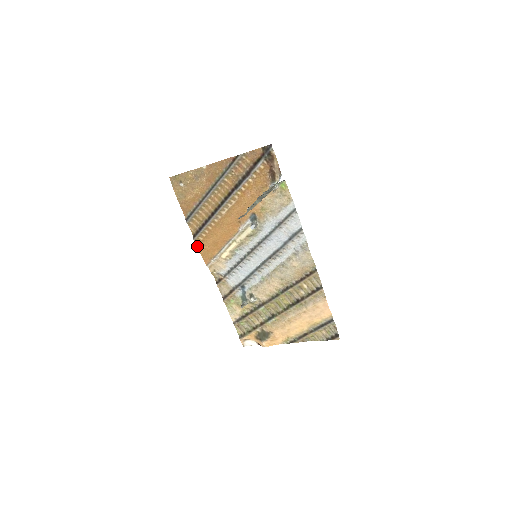
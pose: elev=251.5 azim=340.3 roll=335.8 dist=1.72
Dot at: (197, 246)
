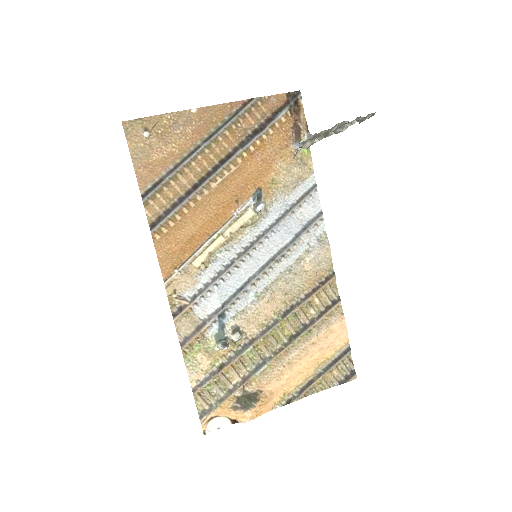
Dot at: (154, 245)
